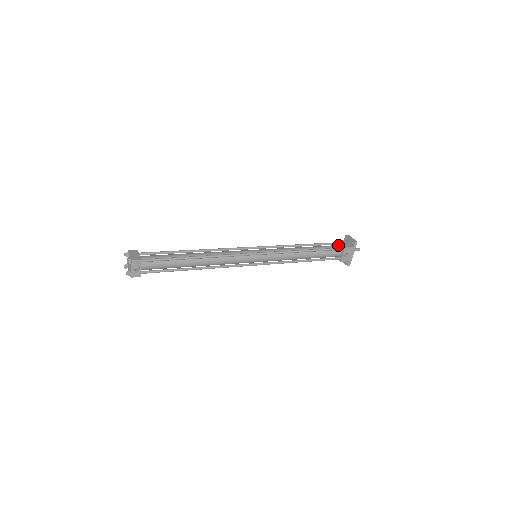
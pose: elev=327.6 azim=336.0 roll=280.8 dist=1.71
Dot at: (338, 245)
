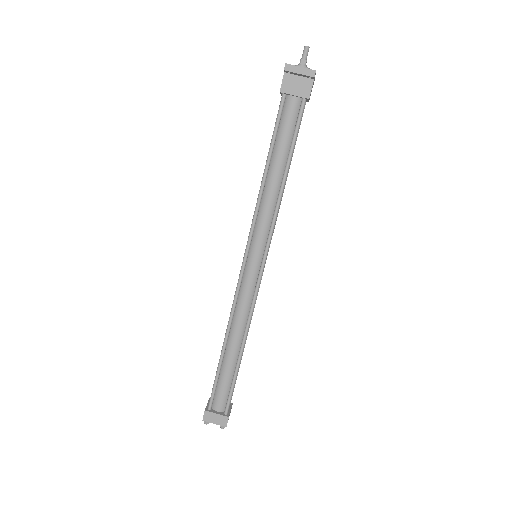
Dot at: (291, 98)
